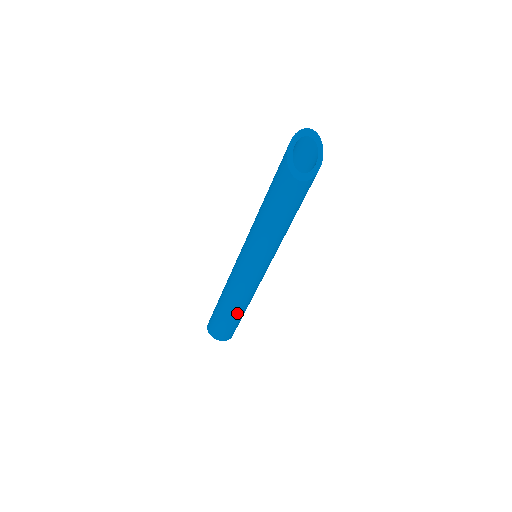
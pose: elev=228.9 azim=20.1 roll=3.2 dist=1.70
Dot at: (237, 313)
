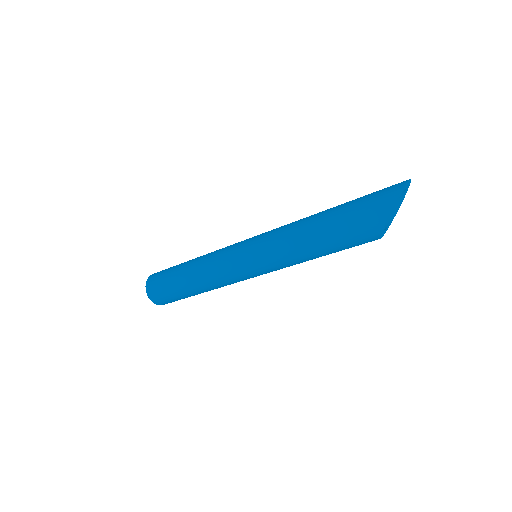
Dot at: occluded
